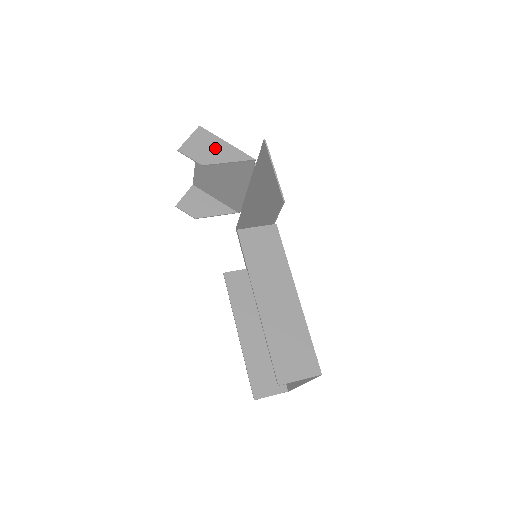
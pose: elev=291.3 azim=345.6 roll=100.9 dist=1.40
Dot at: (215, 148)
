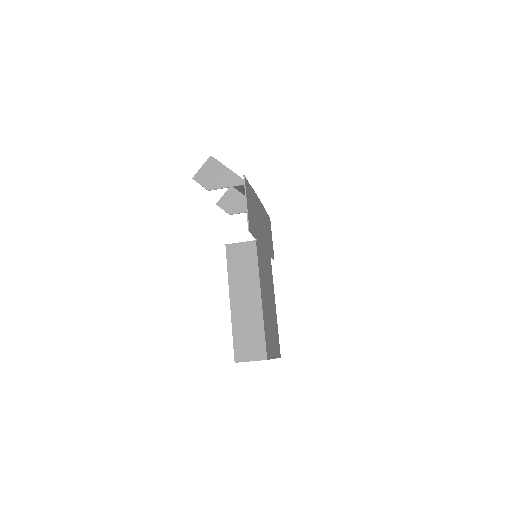
Dot at: (220, 175)
